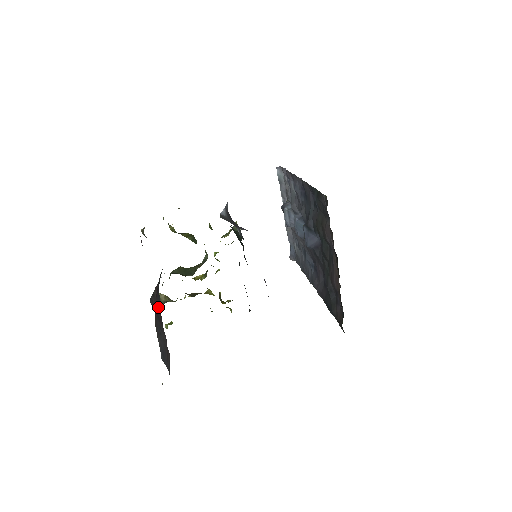
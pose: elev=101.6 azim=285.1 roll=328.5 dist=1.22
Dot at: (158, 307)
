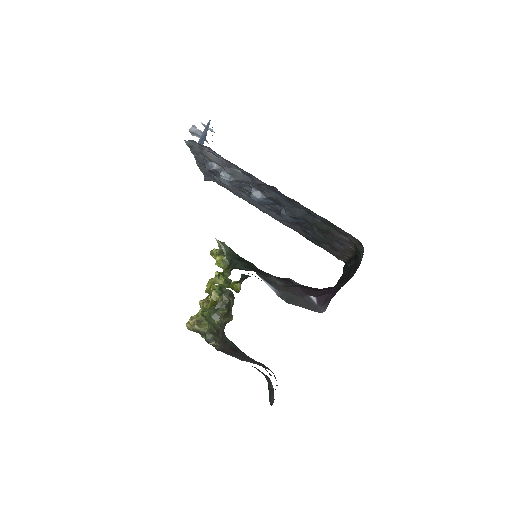
Dot at: (243, 357)
